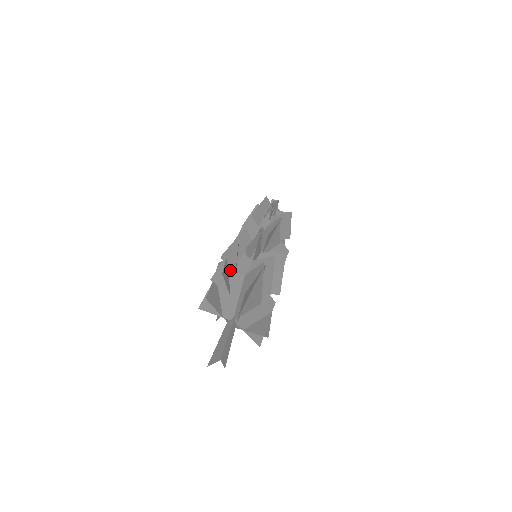
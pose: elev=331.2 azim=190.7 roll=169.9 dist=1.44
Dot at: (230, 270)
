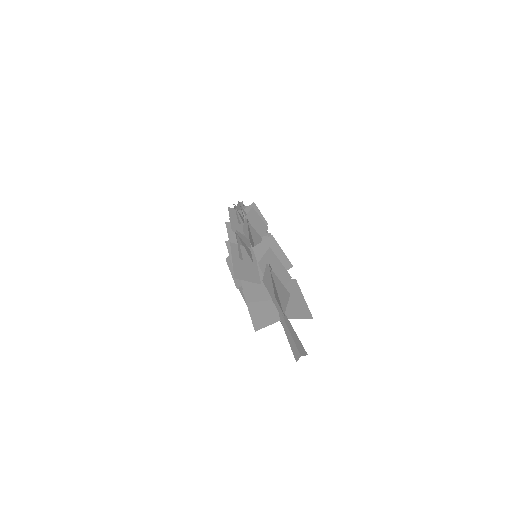
Dot at: (275, 270)
